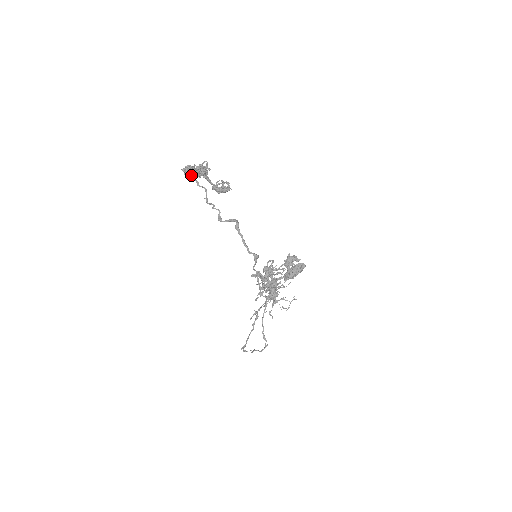
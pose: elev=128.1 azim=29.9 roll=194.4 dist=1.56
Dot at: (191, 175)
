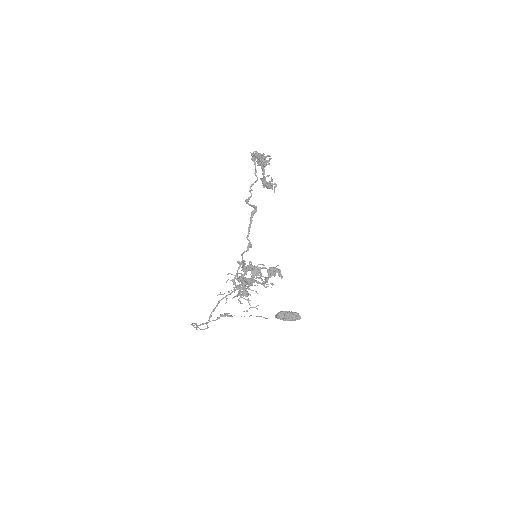
Dot at: occluded
